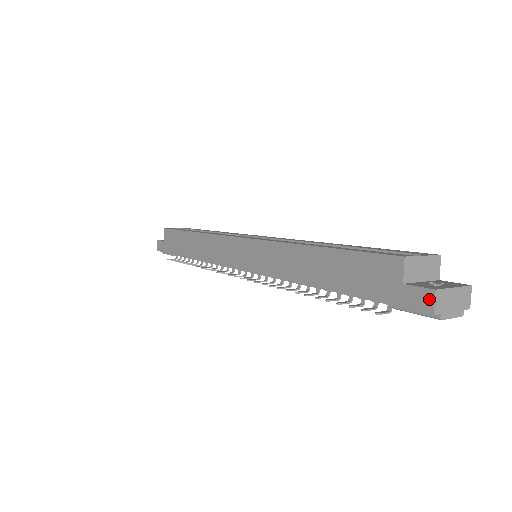
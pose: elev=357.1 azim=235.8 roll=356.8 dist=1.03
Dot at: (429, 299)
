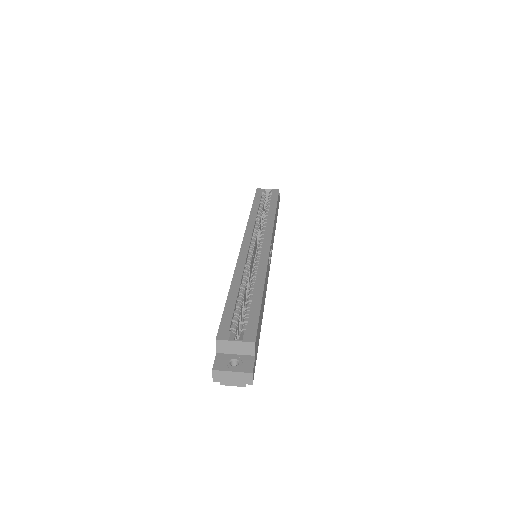
Dot at: (213, 372)
